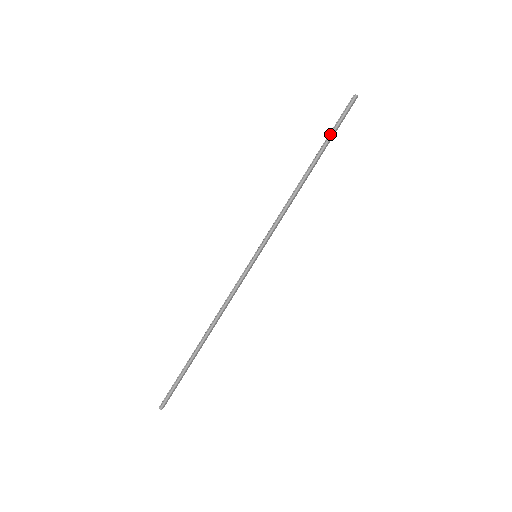
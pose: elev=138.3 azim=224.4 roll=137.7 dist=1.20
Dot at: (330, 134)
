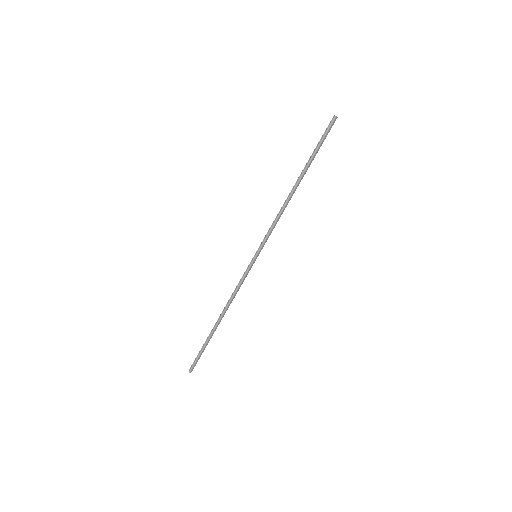
Dot at: (313, 152)
